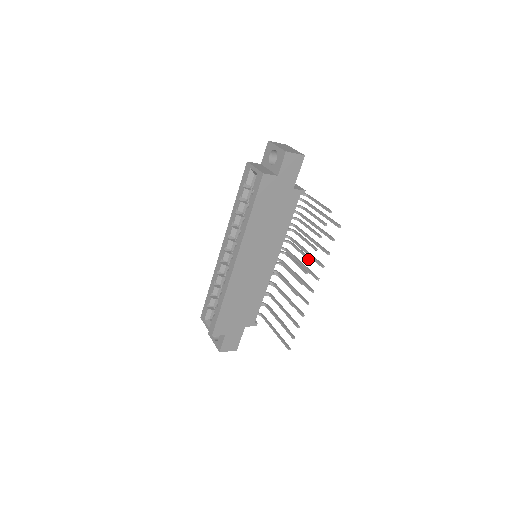
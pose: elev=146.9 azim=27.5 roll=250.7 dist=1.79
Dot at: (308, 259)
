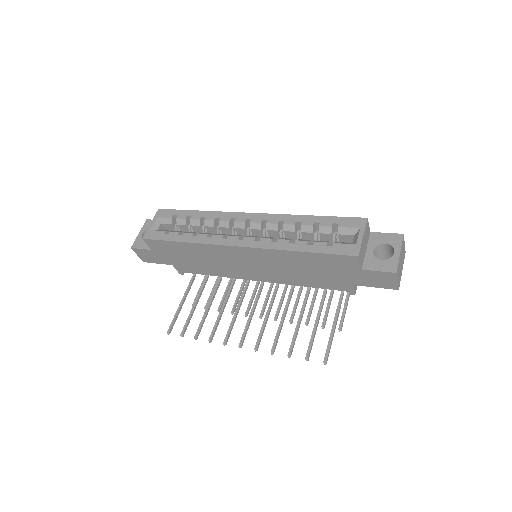
Dot at: (277, 314)
